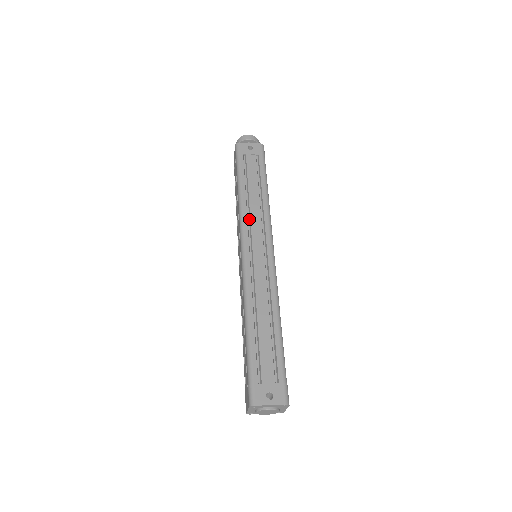
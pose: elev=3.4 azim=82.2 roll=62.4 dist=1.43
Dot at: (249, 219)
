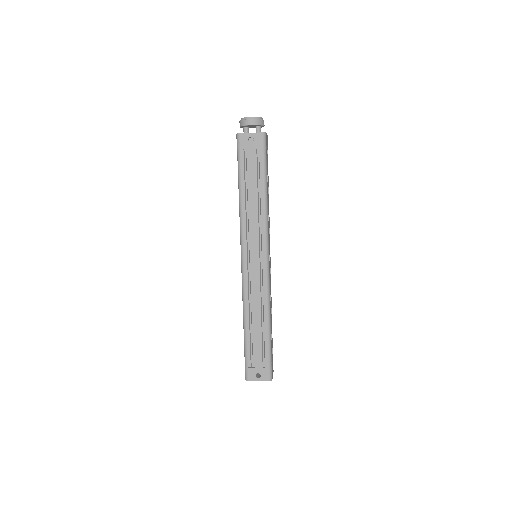
Dot at: (248, 228)
